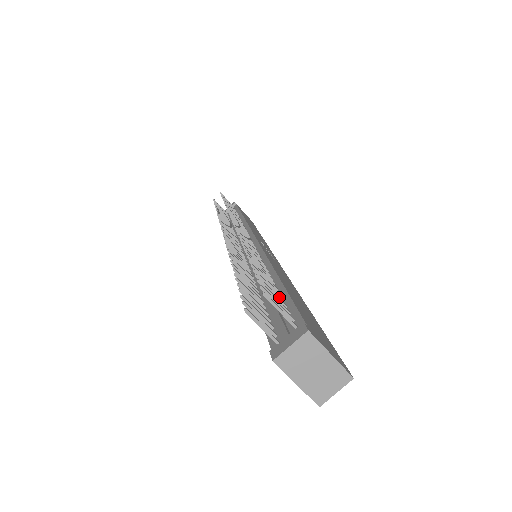
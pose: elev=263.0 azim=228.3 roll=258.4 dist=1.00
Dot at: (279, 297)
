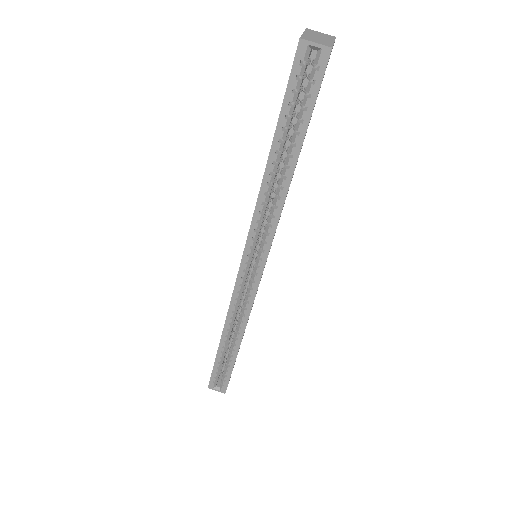
Dot at: occluded
